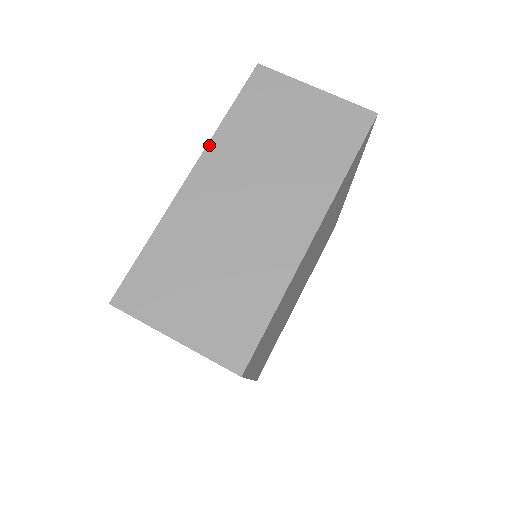
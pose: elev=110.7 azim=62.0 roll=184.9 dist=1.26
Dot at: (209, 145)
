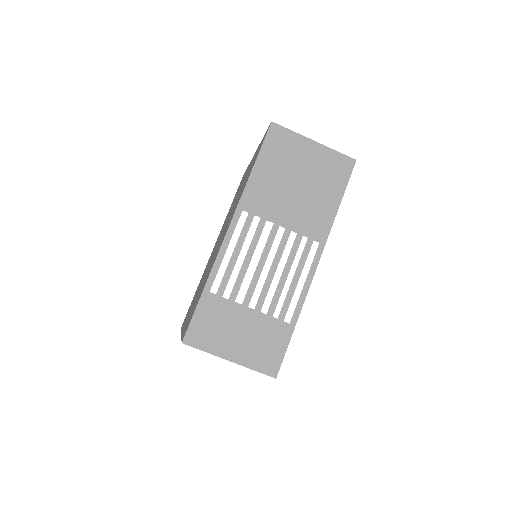
Dot at: occluded
